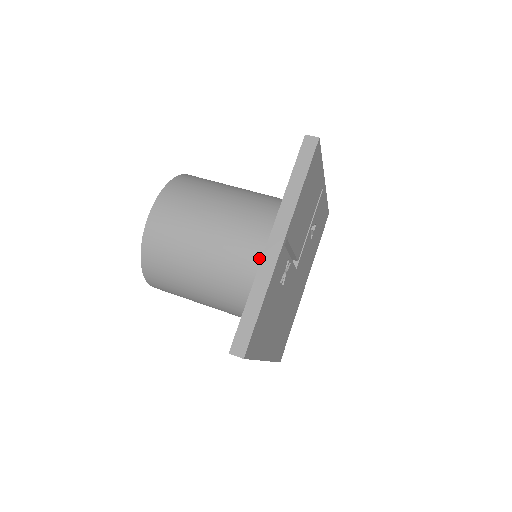
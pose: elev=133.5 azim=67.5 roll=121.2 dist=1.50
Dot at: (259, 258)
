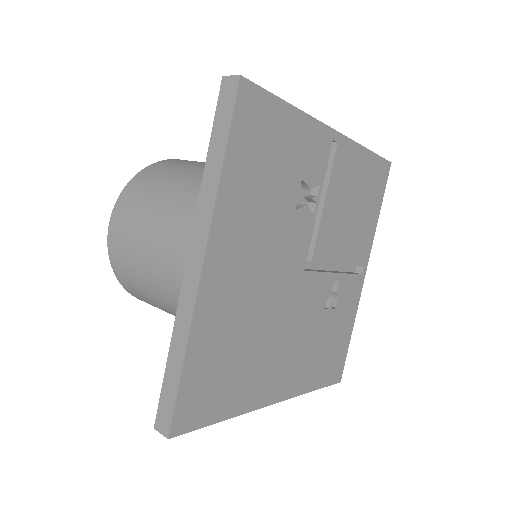
Dot at: occluded
